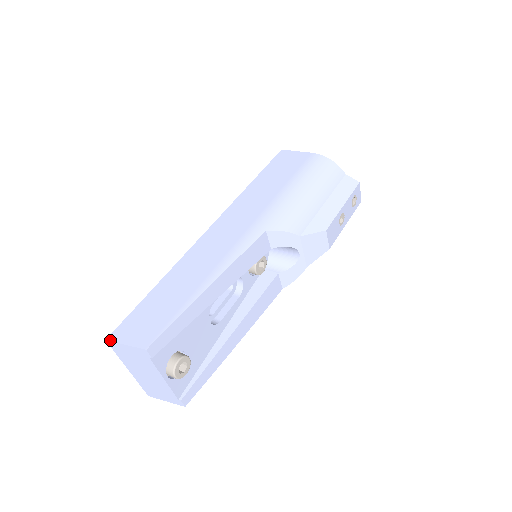
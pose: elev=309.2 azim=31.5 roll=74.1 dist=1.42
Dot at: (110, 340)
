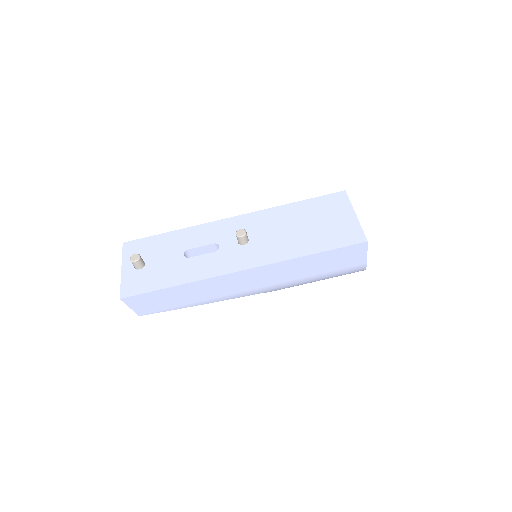
Dot at: (123, 301)
